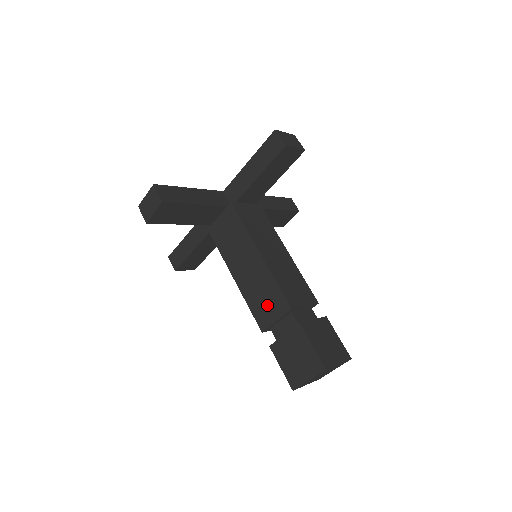
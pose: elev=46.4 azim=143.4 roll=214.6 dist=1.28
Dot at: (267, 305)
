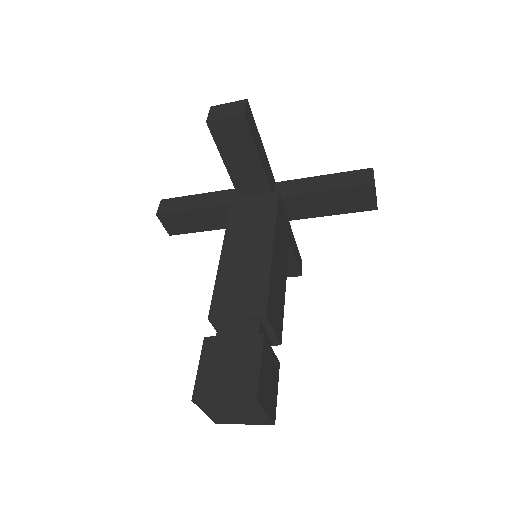
Dot at: (239, 296)
